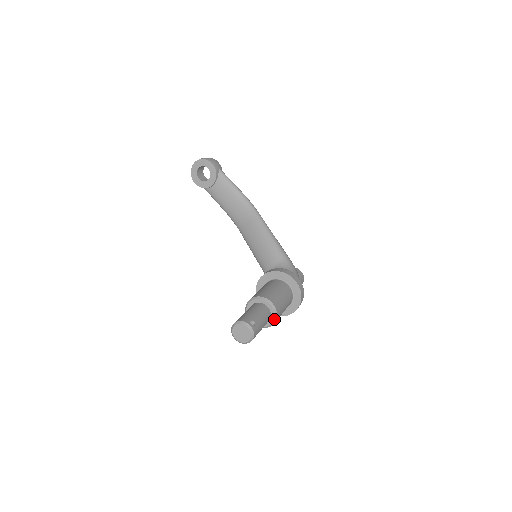
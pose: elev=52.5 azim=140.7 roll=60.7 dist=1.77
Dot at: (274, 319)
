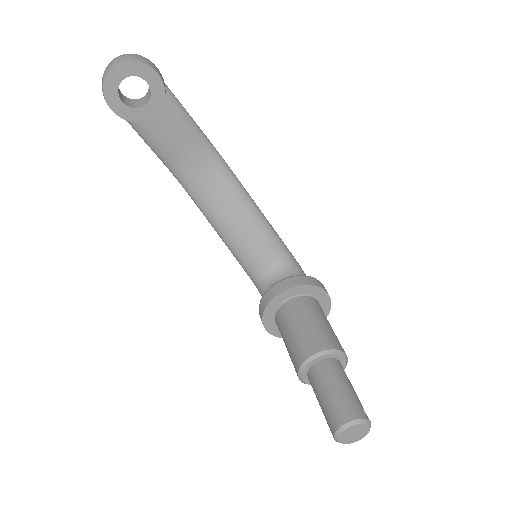
Dot at: occluded
